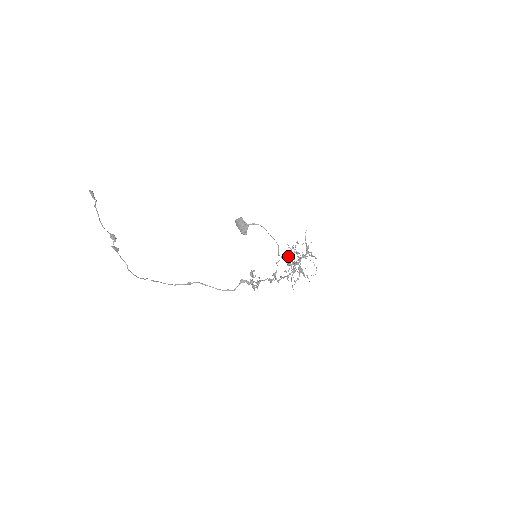
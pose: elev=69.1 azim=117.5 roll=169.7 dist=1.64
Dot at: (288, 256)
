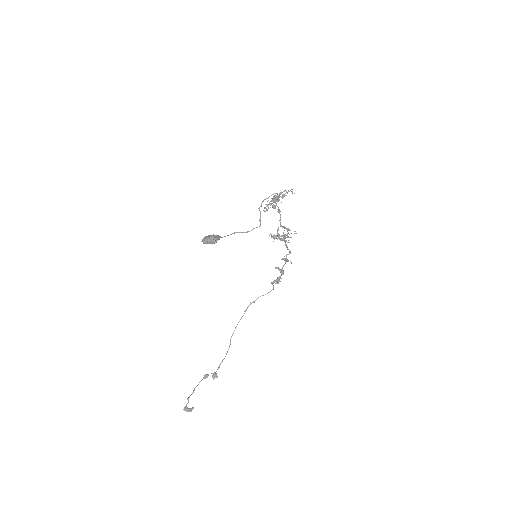
Dot at: (279, 239)
